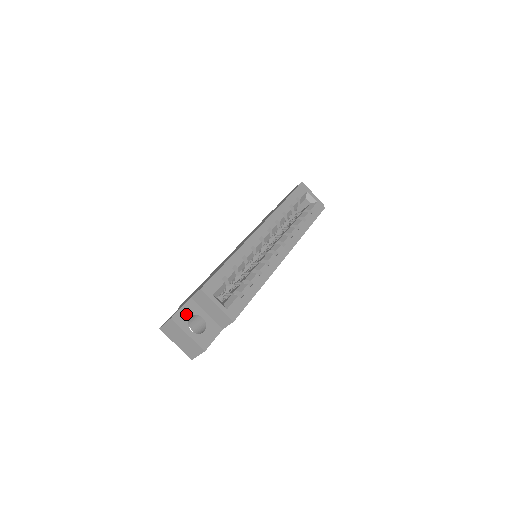
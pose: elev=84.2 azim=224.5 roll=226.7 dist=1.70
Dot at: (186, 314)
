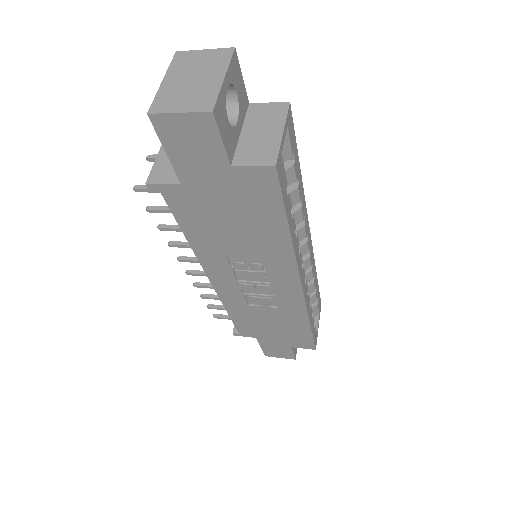
Dot at: (239, 85)
